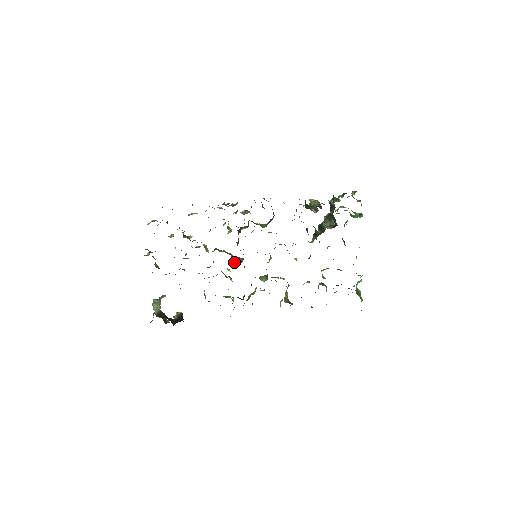
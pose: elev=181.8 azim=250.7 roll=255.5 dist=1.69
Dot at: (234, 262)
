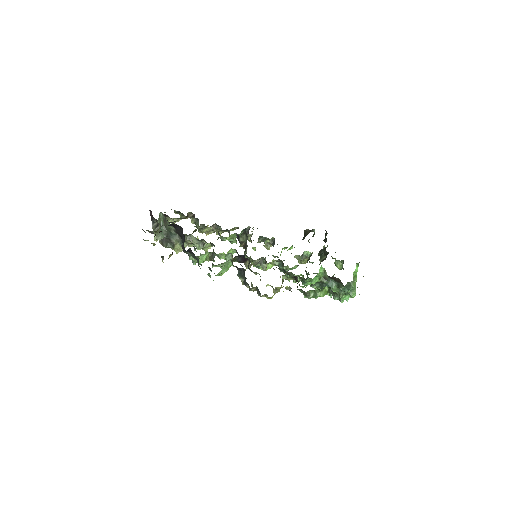
Dot at: occluded
